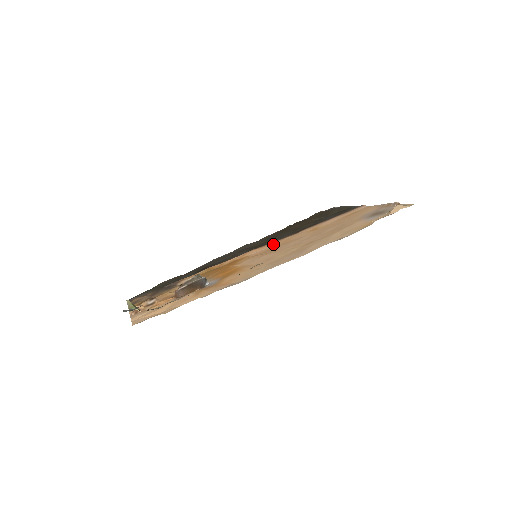
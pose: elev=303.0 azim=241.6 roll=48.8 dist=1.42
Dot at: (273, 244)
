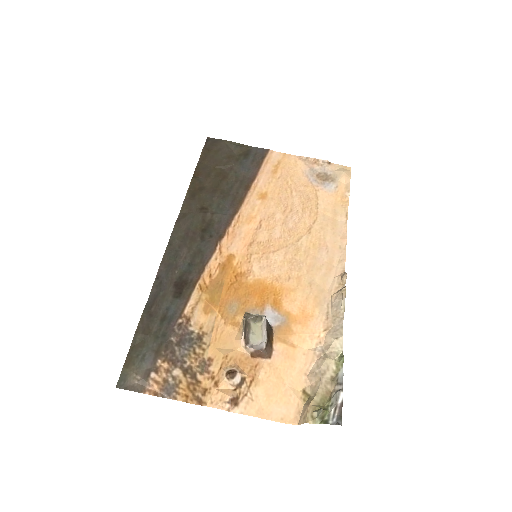
Dot at: (239, 227)
